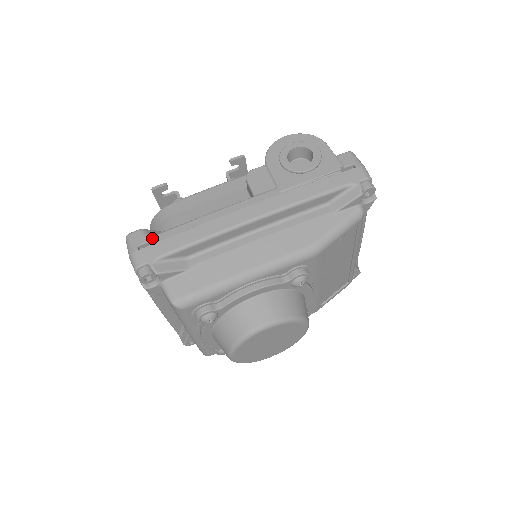
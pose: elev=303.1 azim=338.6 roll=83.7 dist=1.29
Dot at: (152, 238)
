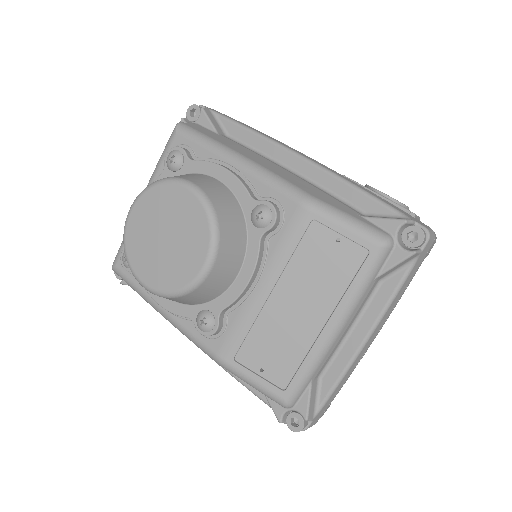
Dot at: occluded
